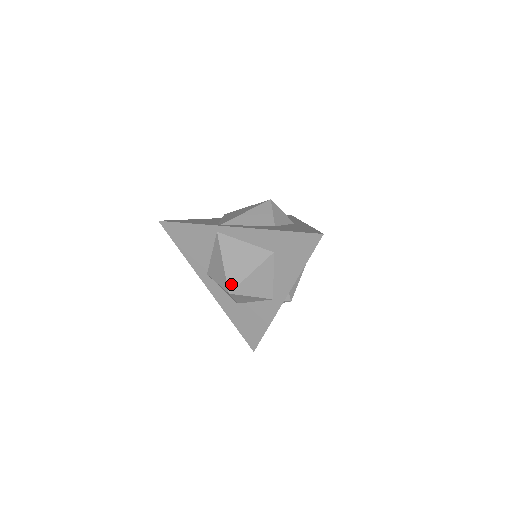
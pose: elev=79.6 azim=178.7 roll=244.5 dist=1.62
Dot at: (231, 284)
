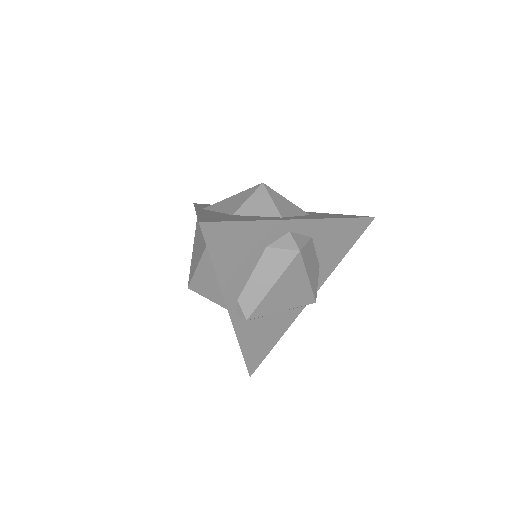
Dot at: (190, 277)
